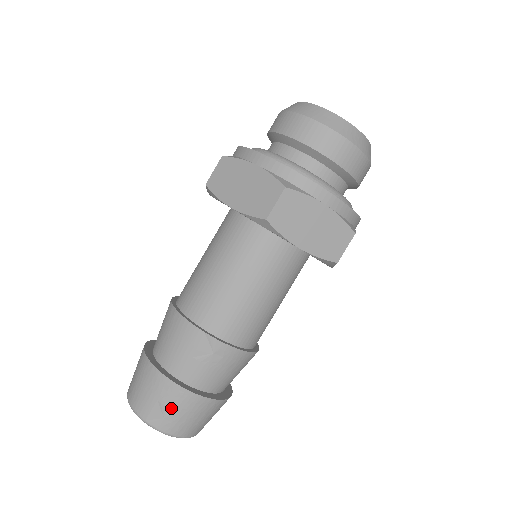
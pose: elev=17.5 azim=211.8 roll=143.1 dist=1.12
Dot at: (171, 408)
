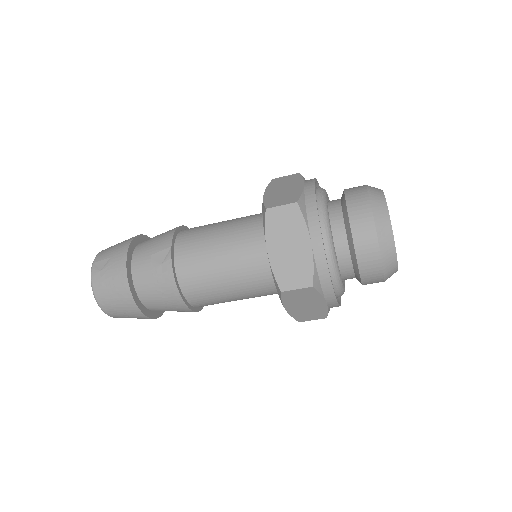
Dot at: (109, 269)
